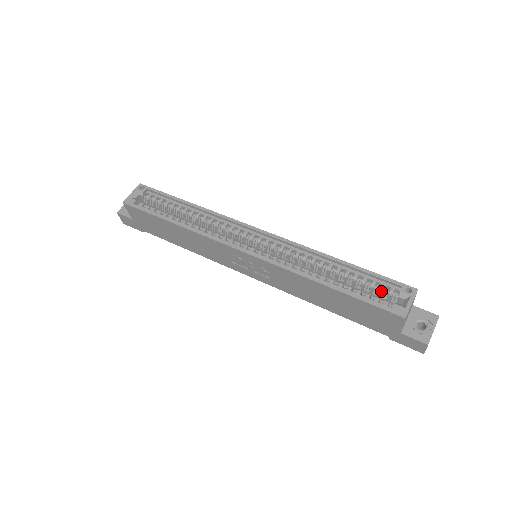
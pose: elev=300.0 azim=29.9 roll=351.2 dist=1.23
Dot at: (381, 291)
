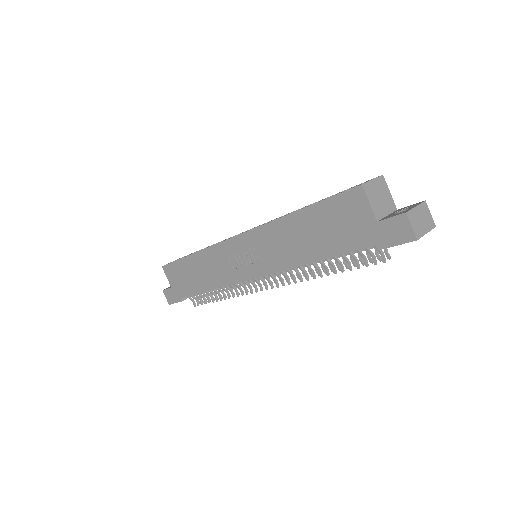
Dot at: occluded
